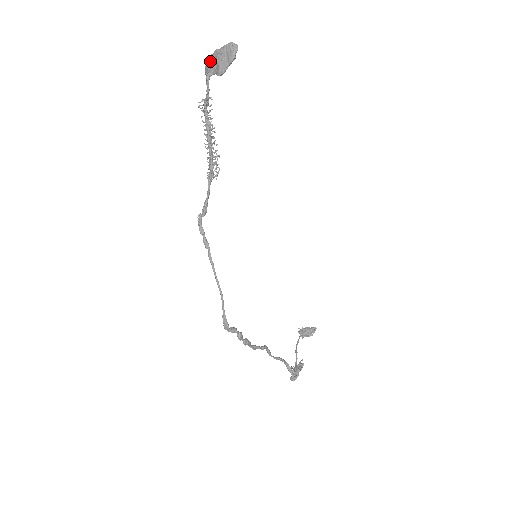
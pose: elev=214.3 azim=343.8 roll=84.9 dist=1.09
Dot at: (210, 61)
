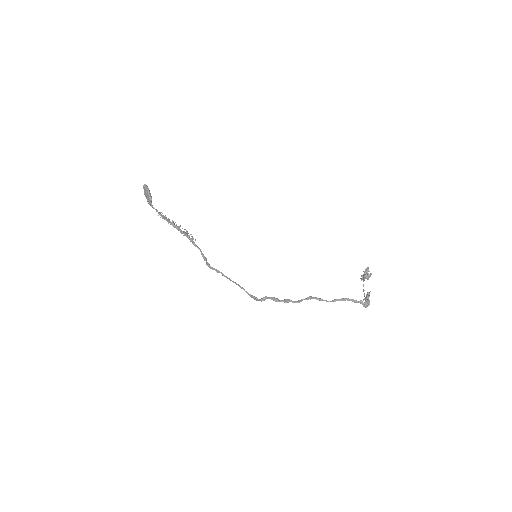
Dot at: (147, 200)
